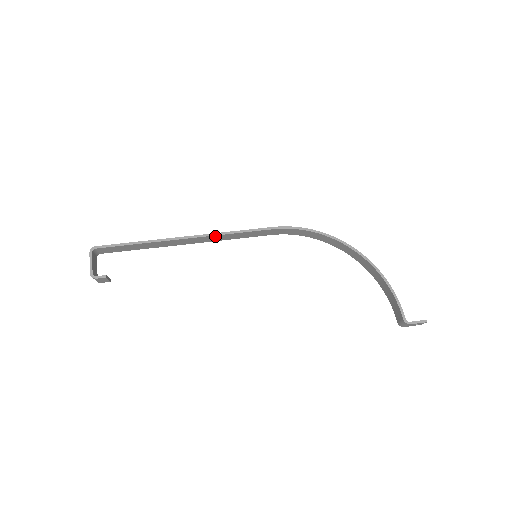
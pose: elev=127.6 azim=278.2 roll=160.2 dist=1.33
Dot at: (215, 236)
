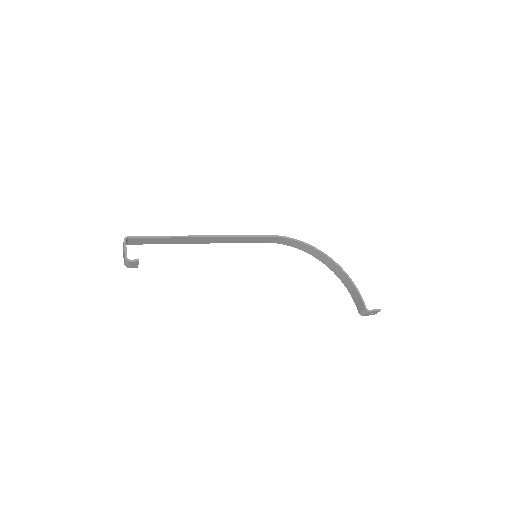
Dot at: (225, 238)
